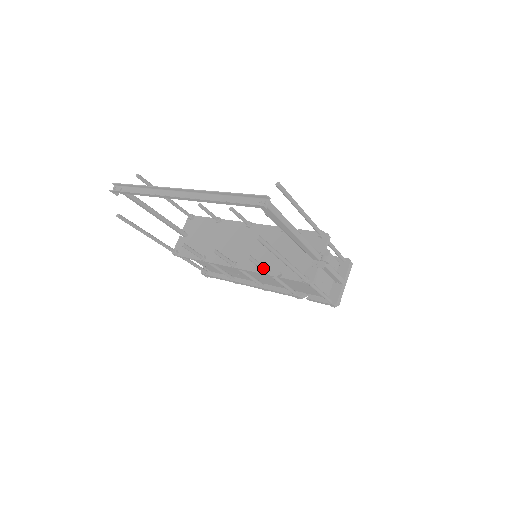
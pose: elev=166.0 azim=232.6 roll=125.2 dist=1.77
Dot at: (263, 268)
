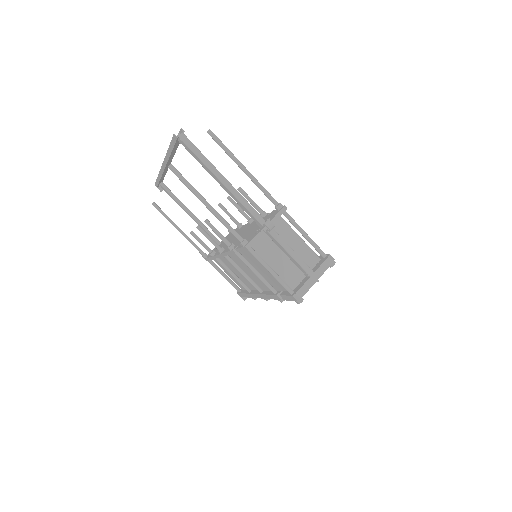
Dot at: (224, 240)
